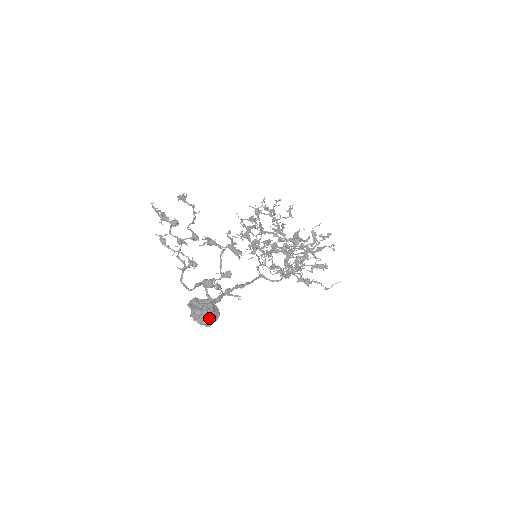
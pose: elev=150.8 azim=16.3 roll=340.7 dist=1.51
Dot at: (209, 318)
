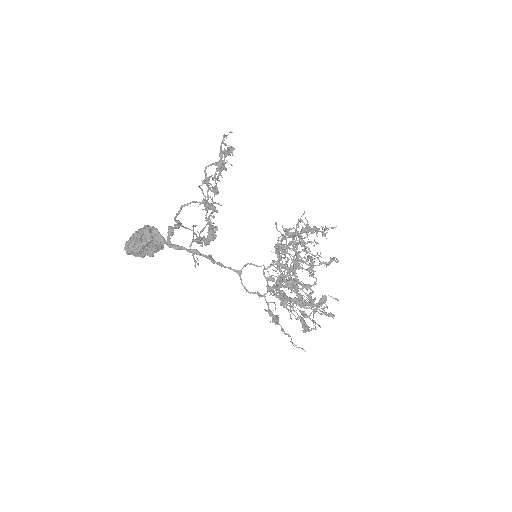
Dot at: (130, 249)
